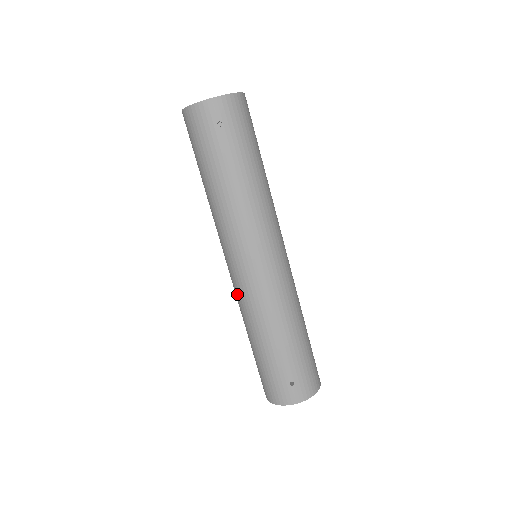
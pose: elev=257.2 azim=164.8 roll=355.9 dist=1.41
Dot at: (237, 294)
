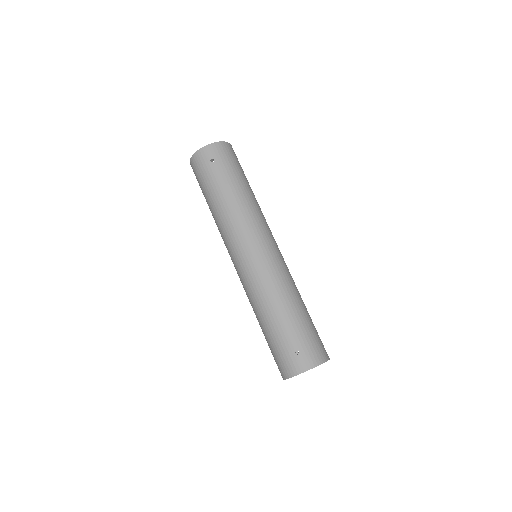
Dot at: (243, 285)
